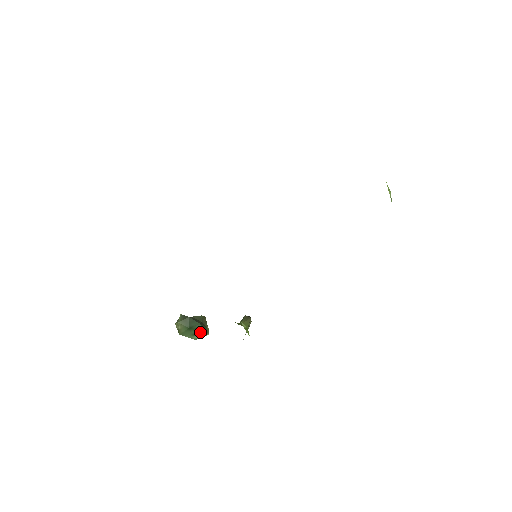
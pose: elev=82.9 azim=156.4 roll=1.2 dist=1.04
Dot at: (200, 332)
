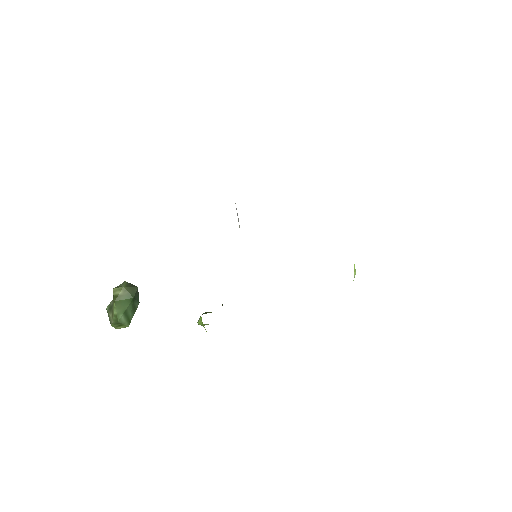
Dot at: (130, 315)
